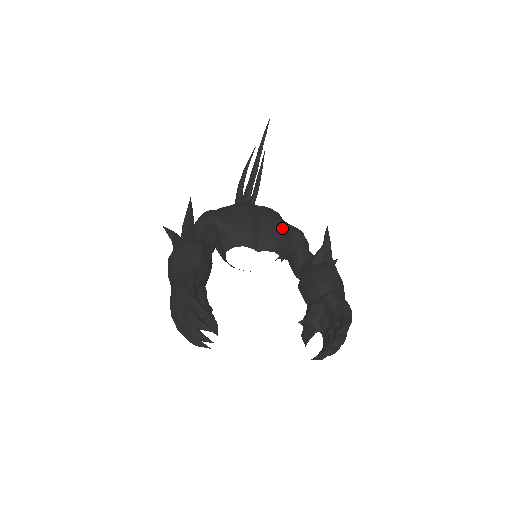
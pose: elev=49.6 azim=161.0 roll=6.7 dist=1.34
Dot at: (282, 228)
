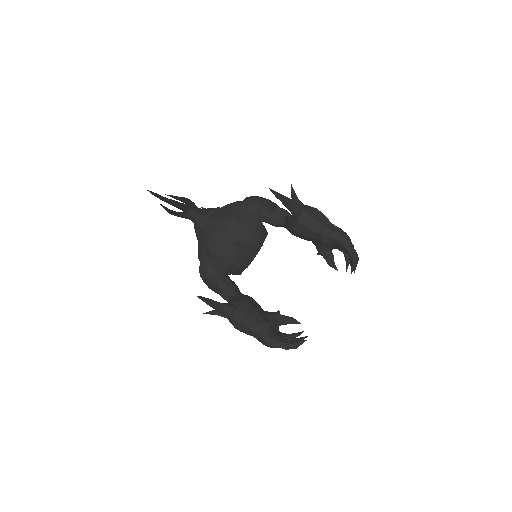
Dot at: (250, 229)
